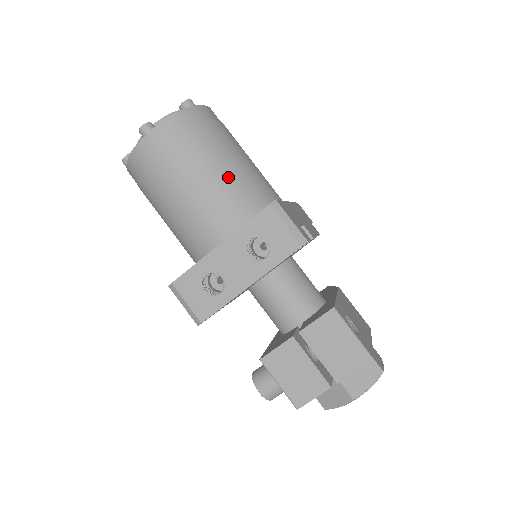
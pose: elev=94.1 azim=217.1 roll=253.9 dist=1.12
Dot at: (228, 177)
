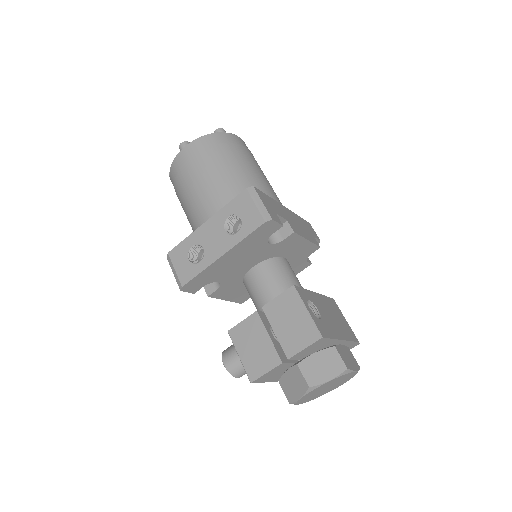
Dot at: (234, 181)
